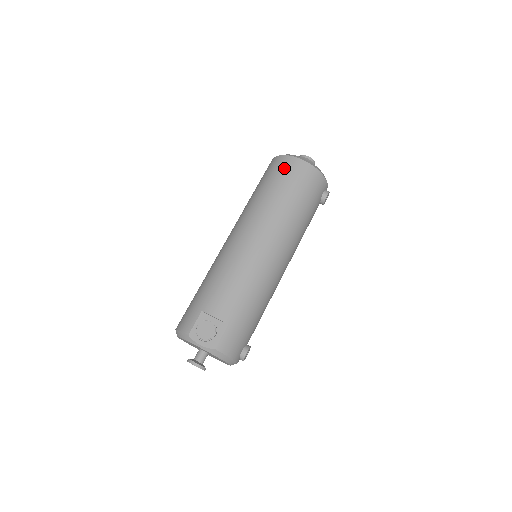
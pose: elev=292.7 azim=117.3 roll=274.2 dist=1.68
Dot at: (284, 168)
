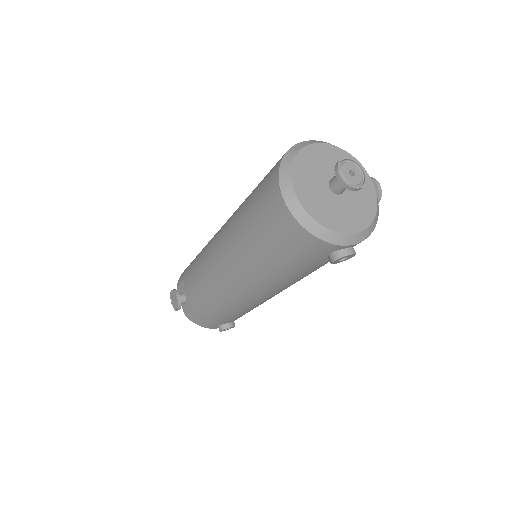
Dot at: (265, 193)
